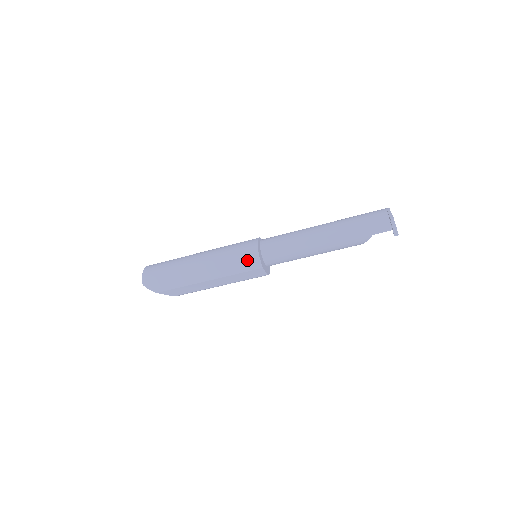
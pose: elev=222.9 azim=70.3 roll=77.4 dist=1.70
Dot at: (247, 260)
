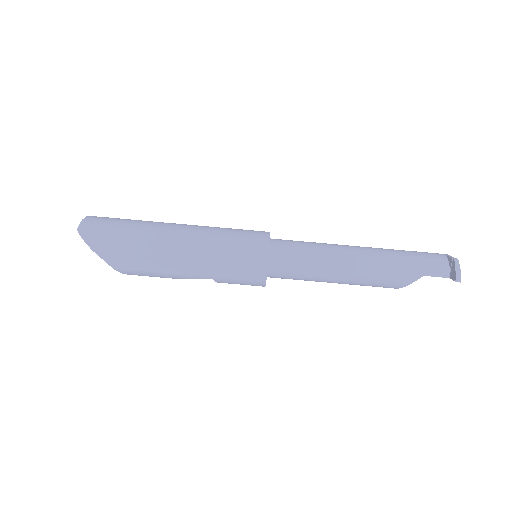
Dot at: (250, 247)
